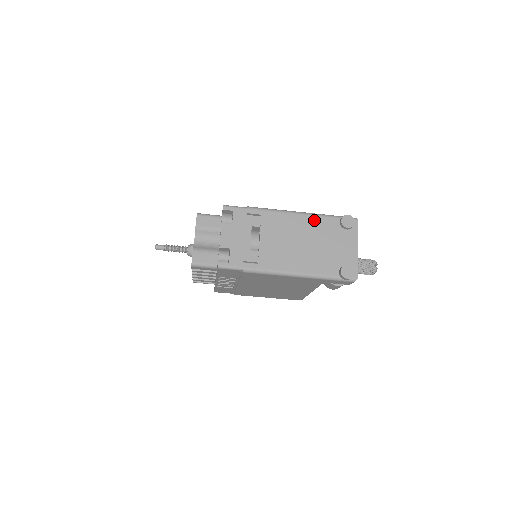
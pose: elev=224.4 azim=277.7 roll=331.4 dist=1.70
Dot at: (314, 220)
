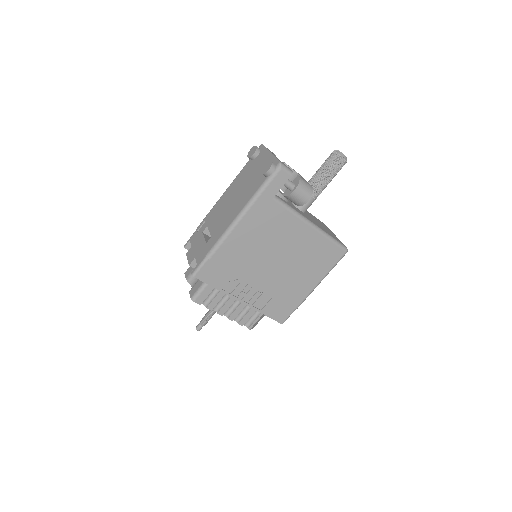
Dot at: (235, 181)
